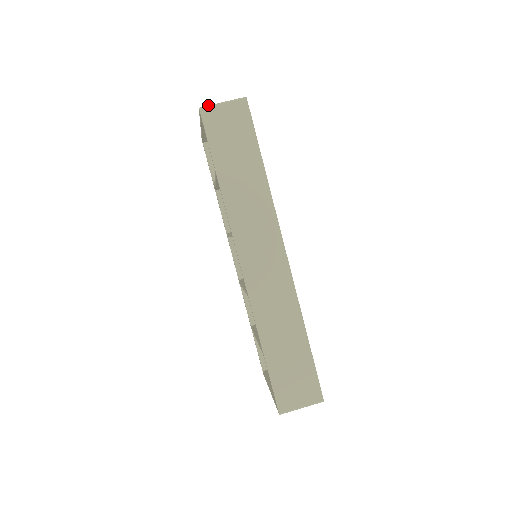
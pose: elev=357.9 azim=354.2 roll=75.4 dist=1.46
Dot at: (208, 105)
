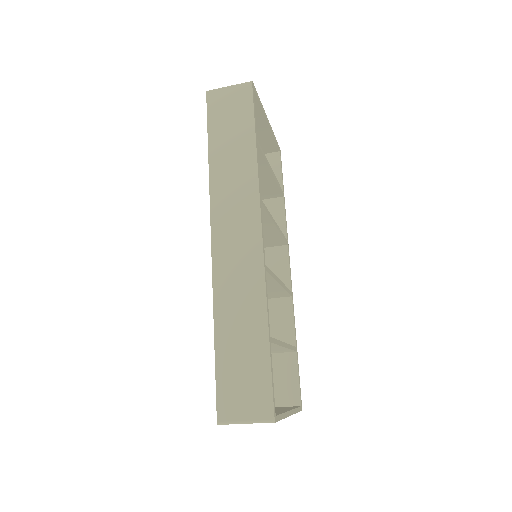
Dot at: (215, 89)
